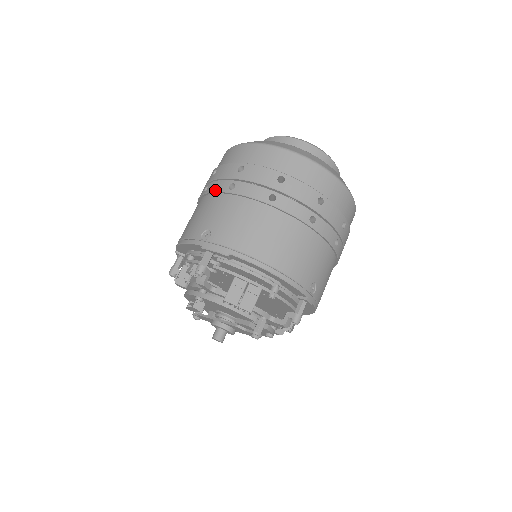
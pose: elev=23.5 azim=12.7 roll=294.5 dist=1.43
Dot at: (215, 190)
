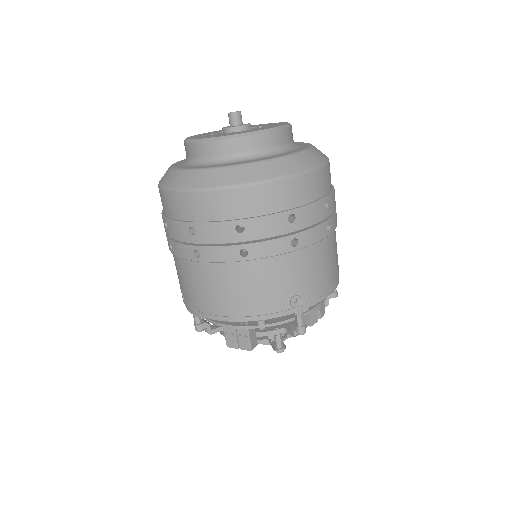
Dot at: occluded
